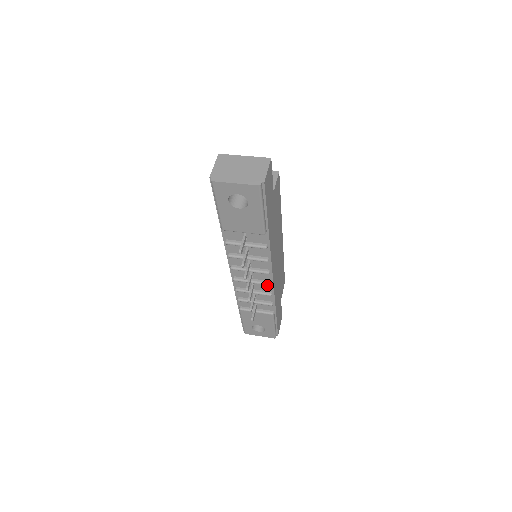
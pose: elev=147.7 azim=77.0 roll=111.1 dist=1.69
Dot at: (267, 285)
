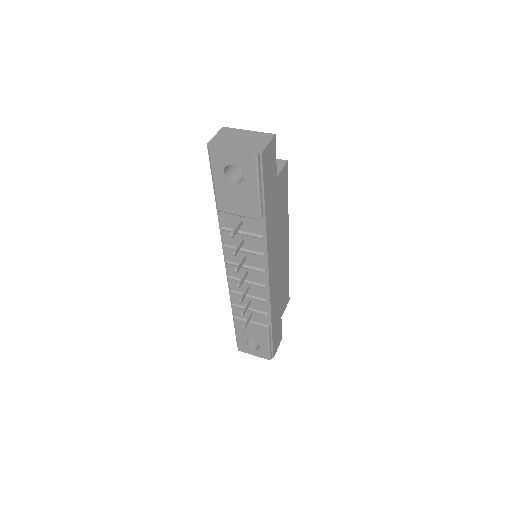
Dot at: (263, 288)
